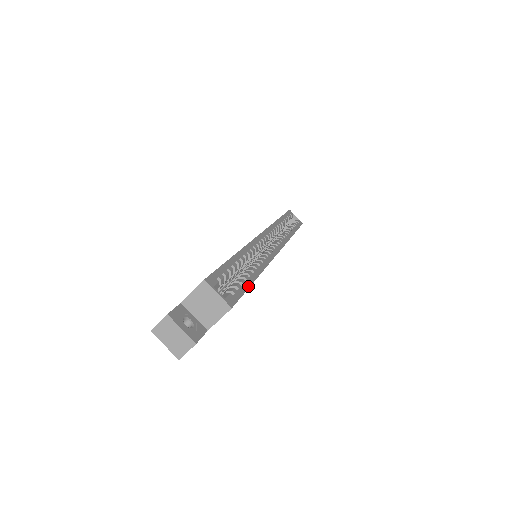
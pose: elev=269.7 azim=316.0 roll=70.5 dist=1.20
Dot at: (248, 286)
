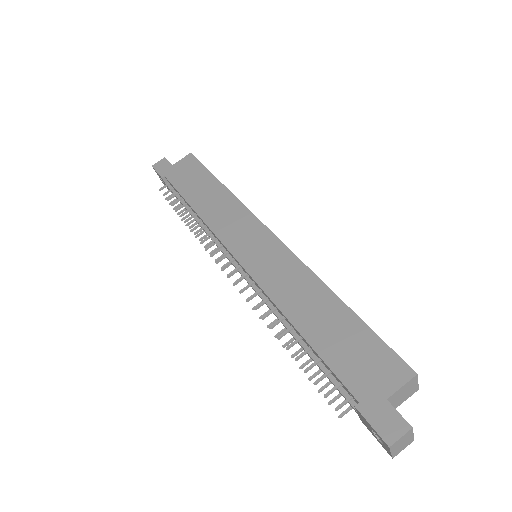
Dot at: occluded
